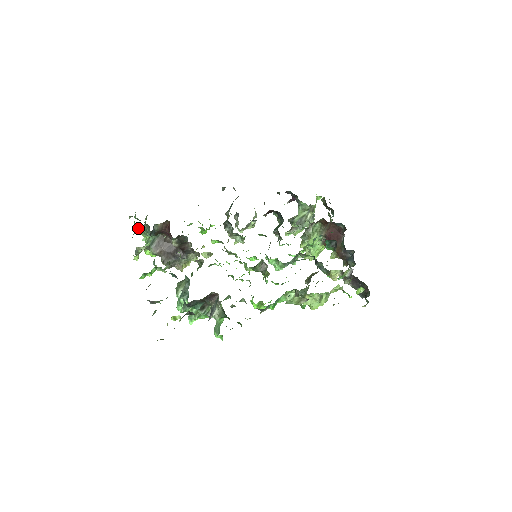
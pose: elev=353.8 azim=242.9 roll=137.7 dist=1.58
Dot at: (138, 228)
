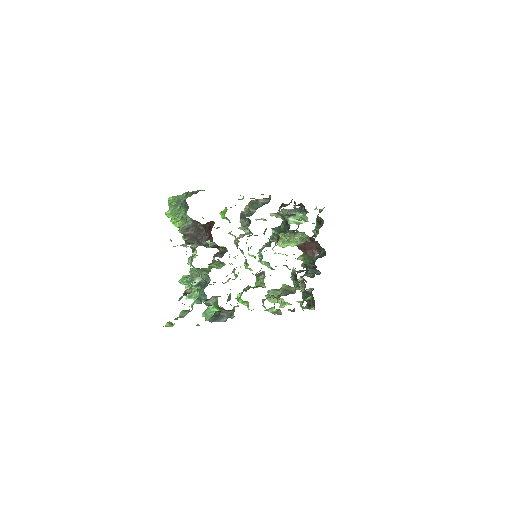
Dot at: (184, 215)
